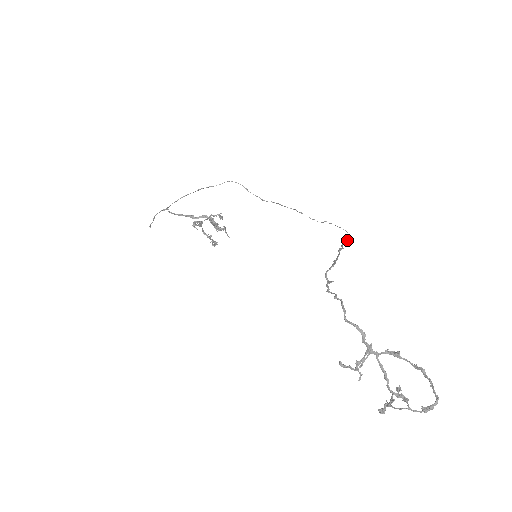
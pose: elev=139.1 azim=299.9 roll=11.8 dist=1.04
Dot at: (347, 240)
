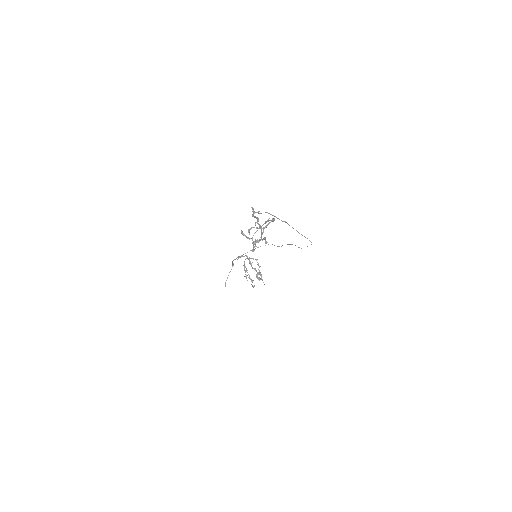
Dot at: (302, 235)
